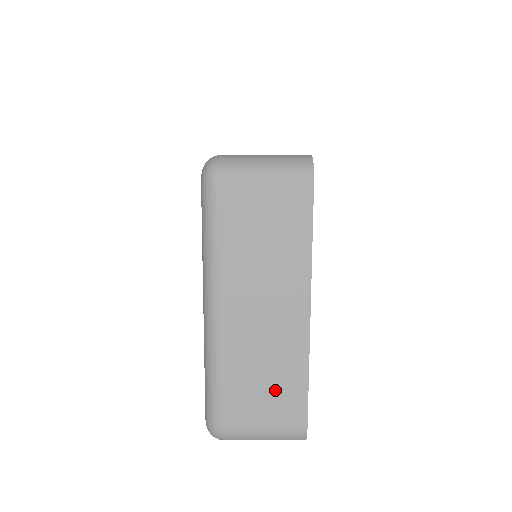
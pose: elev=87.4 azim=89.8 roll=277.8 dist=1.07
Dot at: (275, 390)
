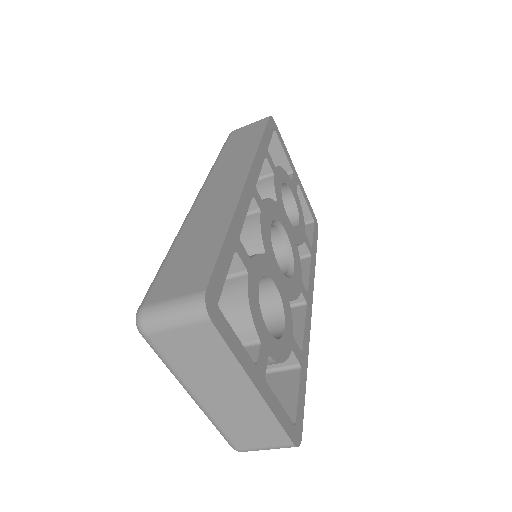
Dot at: (260, 430)
